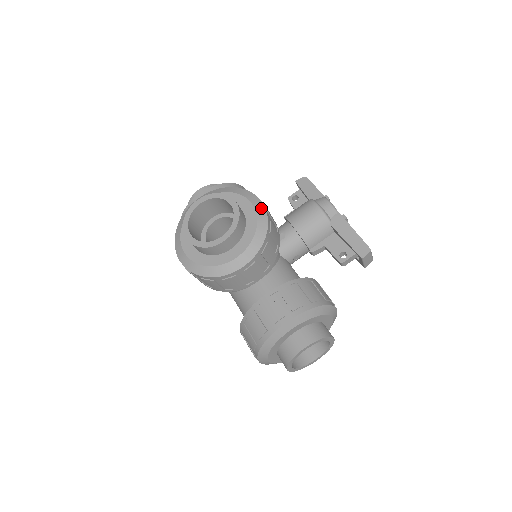
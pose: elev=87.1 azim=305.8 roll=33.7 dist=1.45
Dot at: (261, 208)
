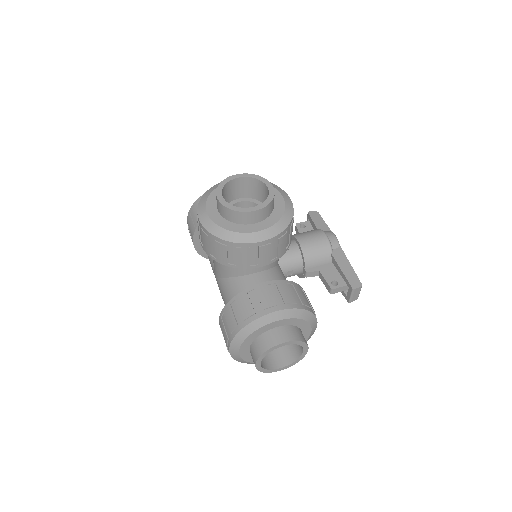
Dot at: (290, 203)
